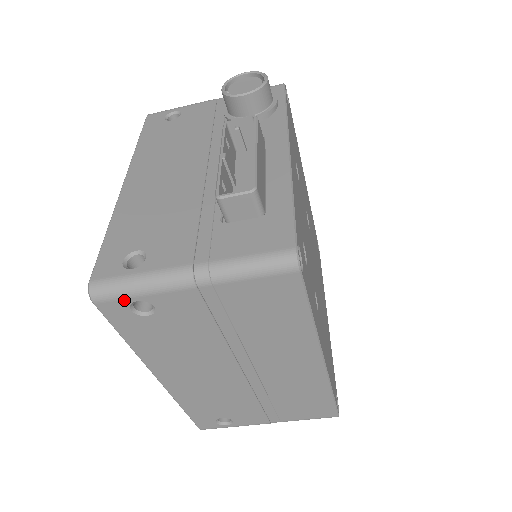
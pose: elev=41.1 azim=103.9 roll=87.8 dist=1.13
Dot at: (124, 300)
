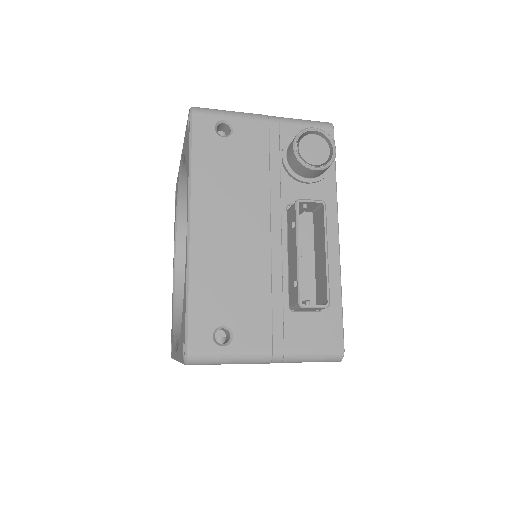
Dot at: (211, 364)
